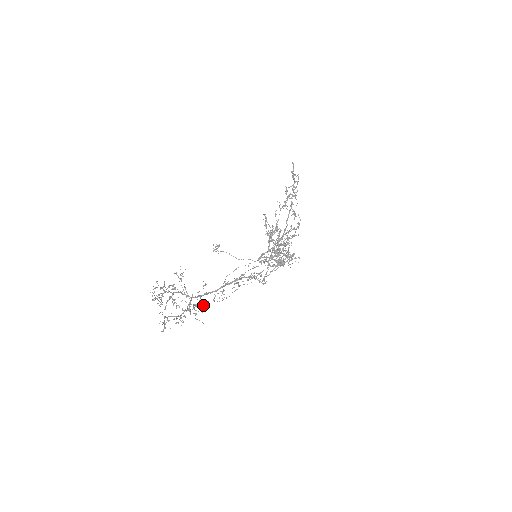
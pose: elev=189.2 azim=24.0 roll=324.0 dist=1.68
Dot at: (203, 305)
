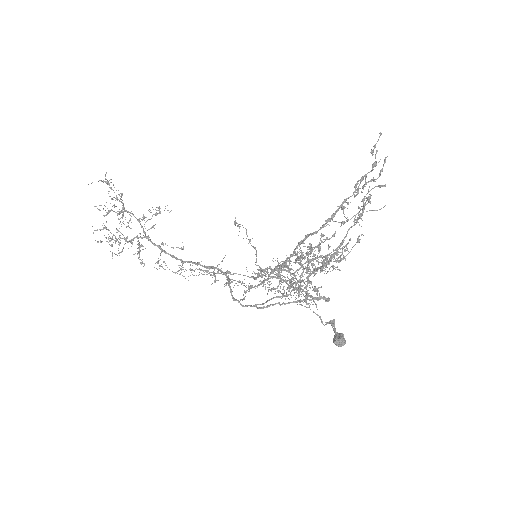
Dot at: occluded
